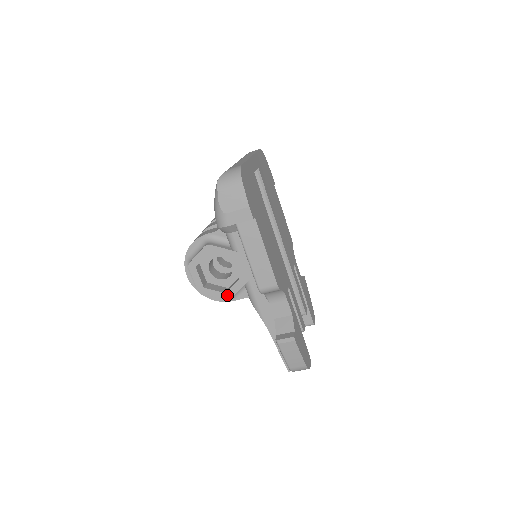
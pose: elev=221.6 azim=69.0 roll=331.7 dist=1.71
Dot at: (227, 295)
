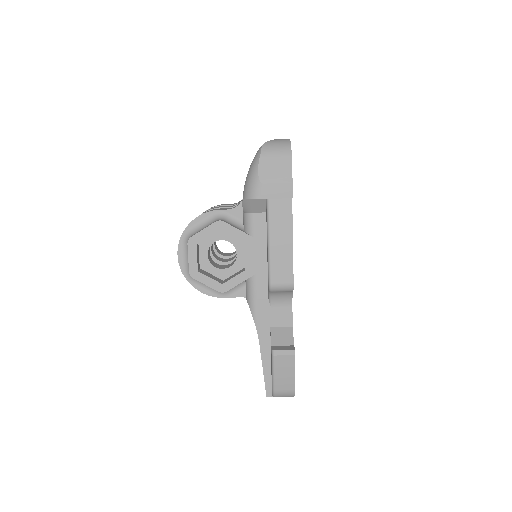
Dot at: (223, 287)
